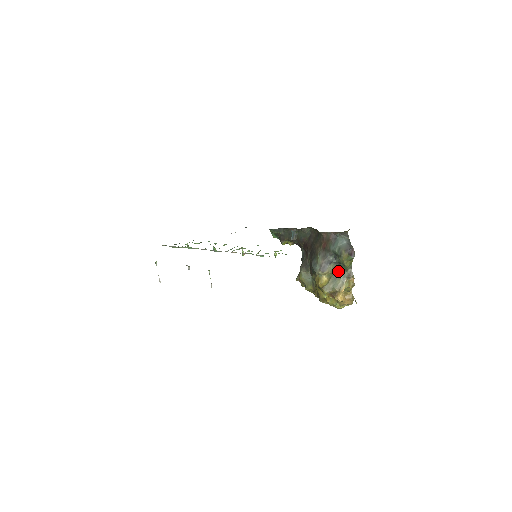
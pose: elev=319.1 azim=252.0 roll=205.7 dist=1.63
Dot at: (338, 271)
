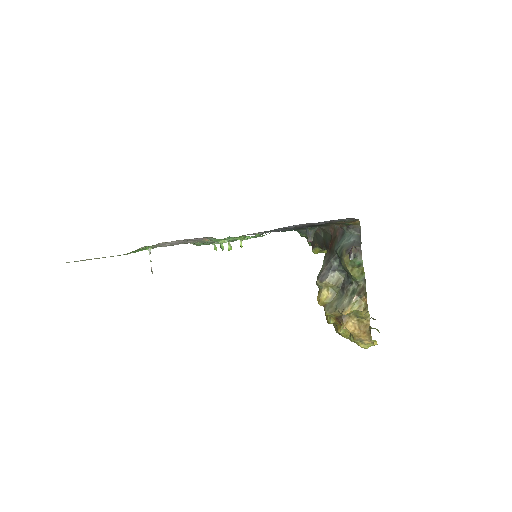
Dot at: (346, 284)
